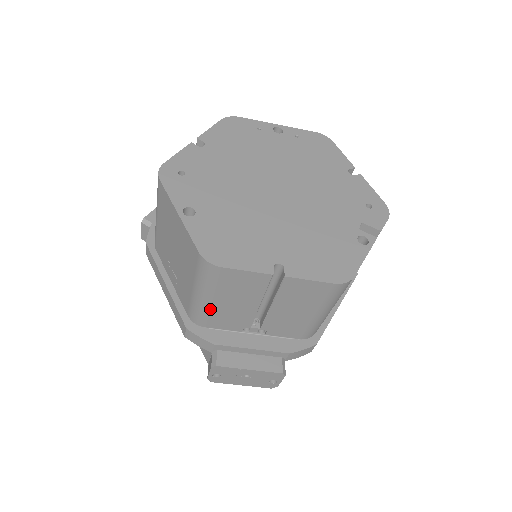
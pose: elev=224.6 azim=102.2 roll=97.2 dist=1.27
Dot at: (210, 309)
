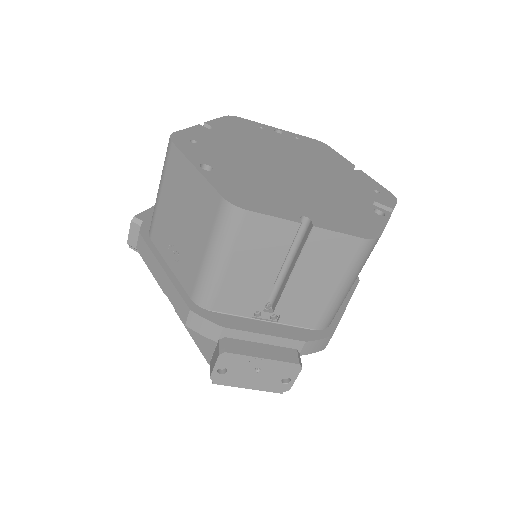
Dot at: (222, 279)
